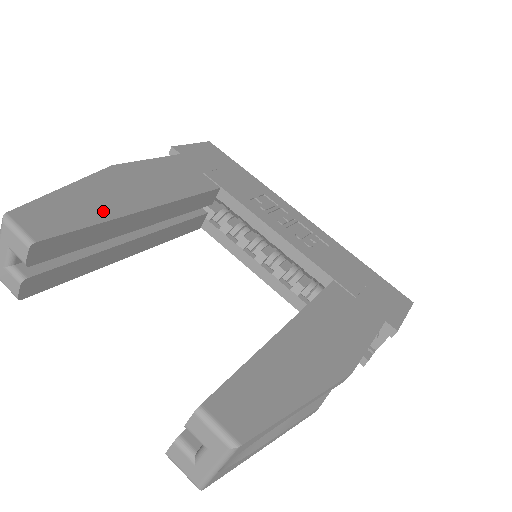
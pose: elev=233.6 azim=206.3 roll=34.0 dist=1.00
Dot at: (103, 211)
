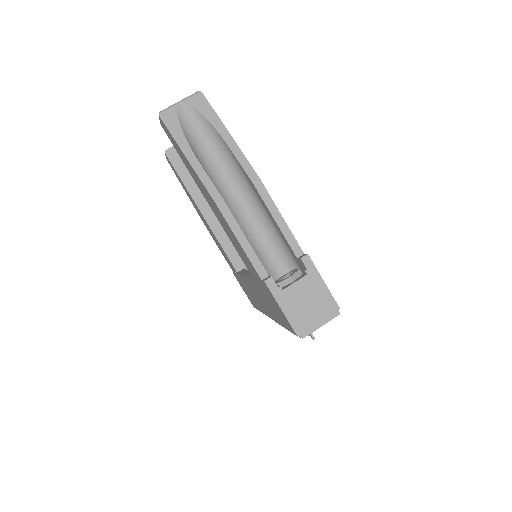
Dot at: occluded
